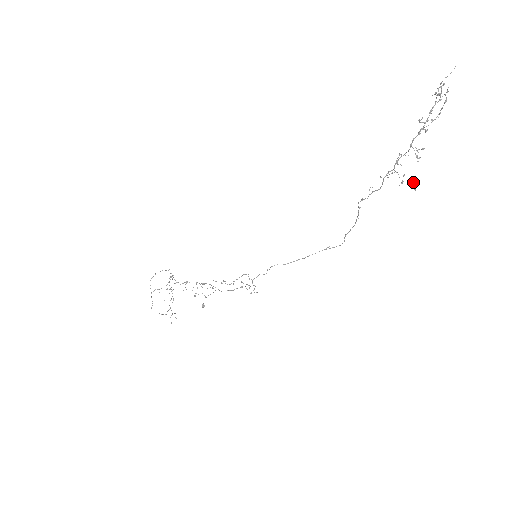
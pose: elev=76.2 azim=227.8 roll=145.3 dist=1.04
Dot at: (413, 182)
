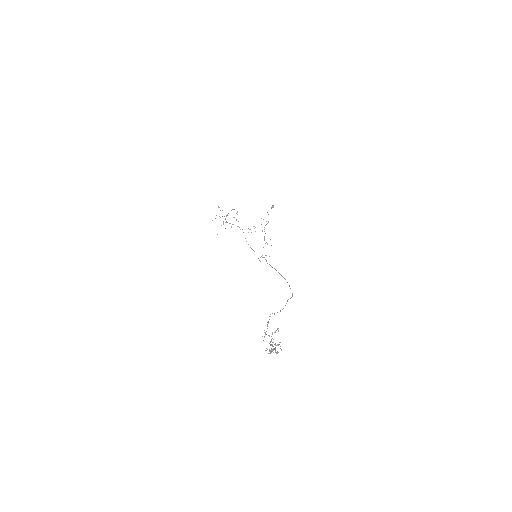
Dot at: (270, 352)
